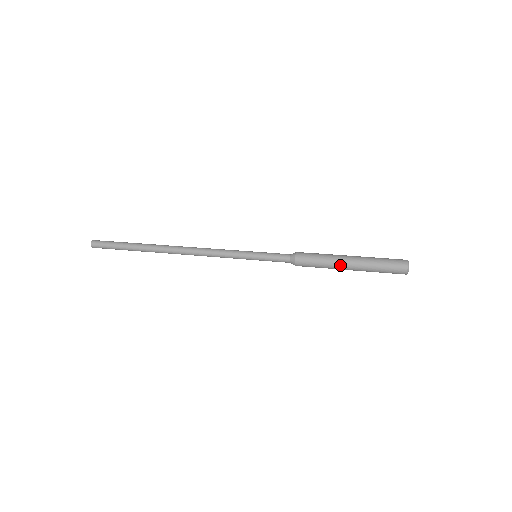
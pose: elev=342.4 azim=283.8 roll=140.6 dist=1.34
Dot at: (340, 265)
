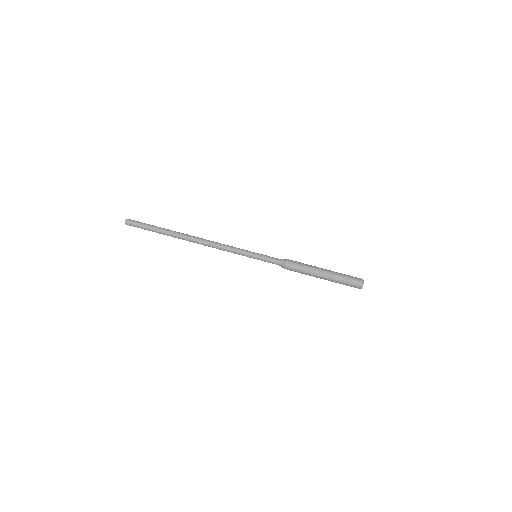
Dot at: occluded
